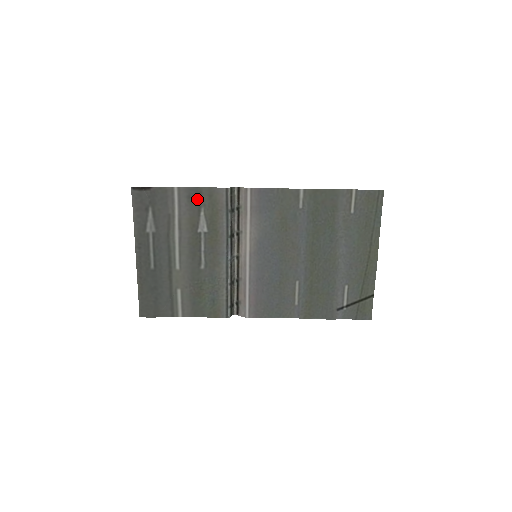
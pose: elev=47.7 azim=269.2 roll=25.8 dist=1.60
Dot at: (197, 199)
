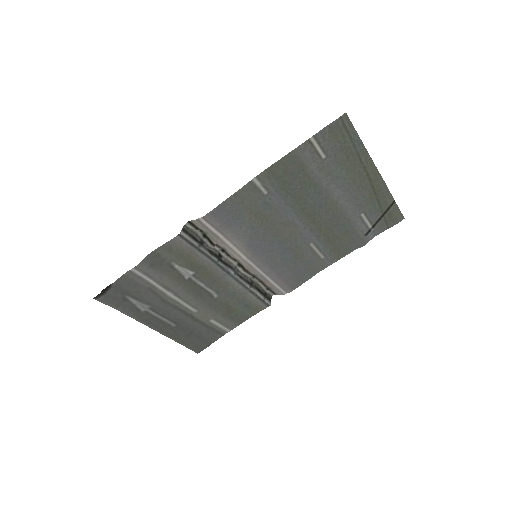
Dot at: (160, 261)
